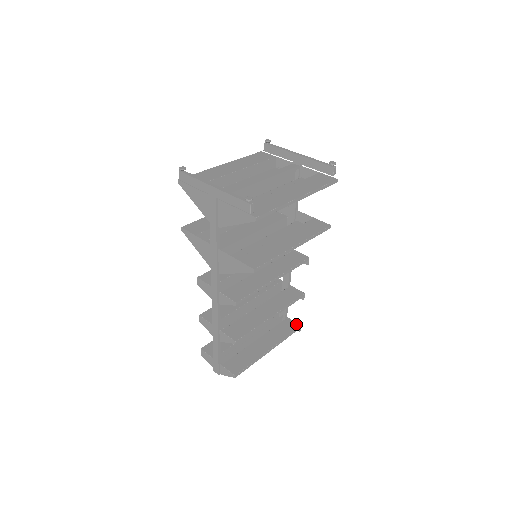
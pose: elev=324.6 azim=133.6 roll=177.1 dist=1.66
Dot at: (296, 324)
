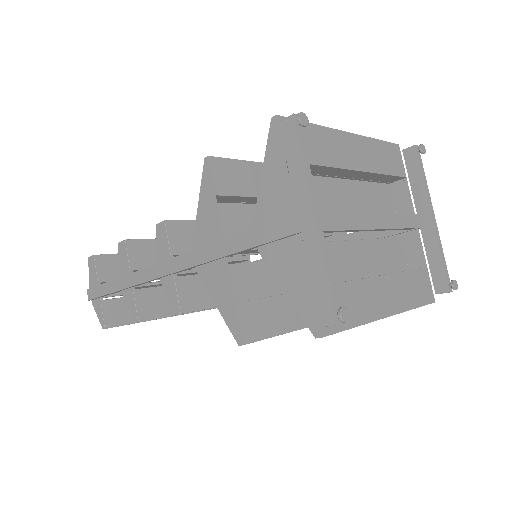
Dot at: occluded
